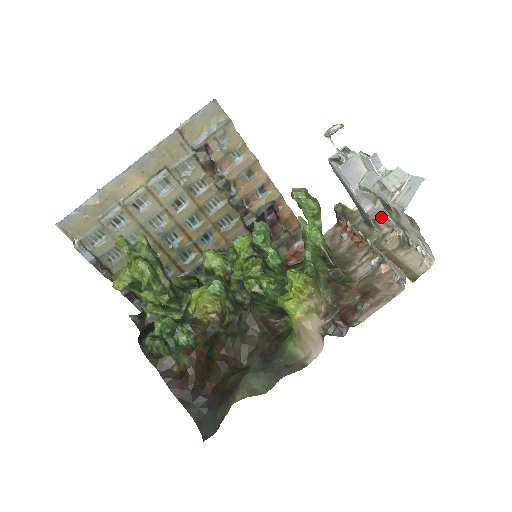
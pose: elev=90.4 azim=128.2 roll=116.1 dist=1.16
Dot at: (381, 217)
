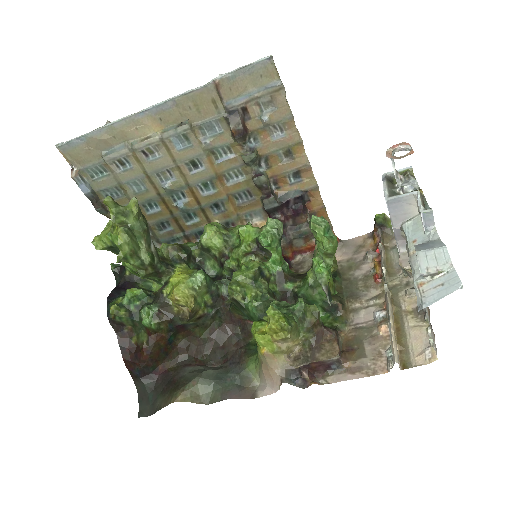
Dot at: (411, 270)
